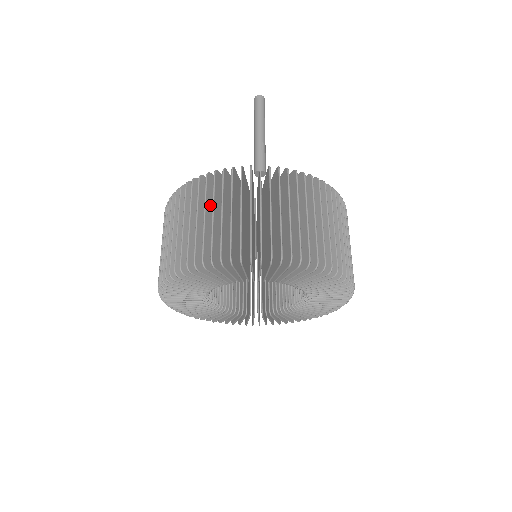
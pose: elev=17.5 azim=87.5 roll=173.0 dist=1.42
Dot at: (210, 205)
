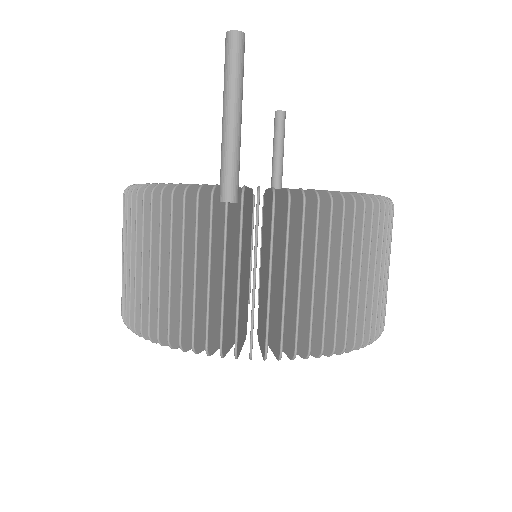
Dot at: occluded
